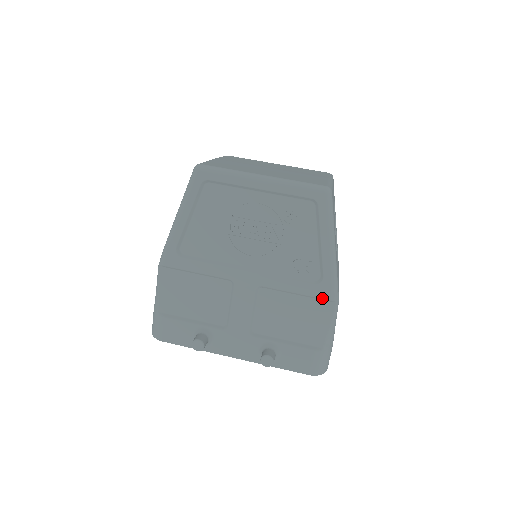
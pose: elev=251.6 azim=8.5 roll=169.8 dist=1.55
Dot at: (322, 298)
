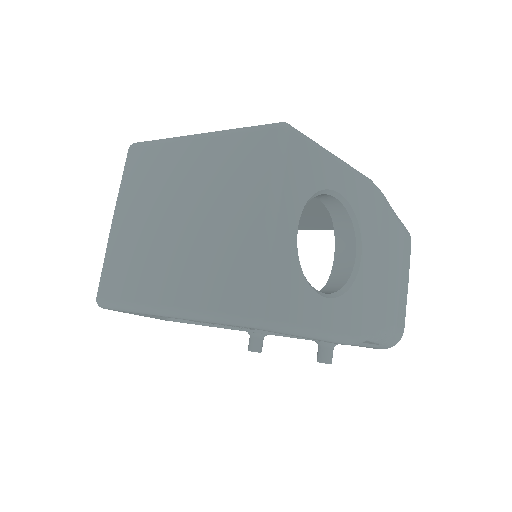
Dot at: occluded
